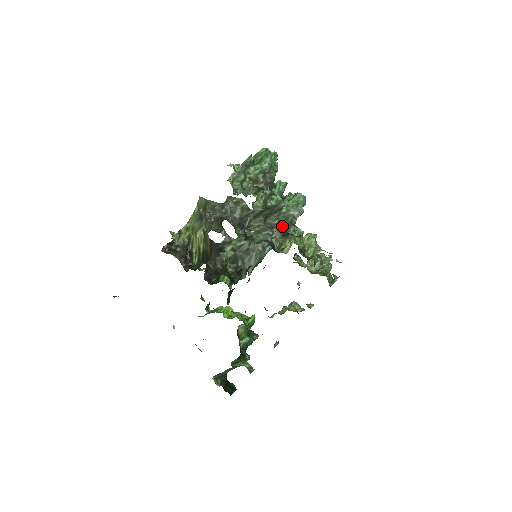
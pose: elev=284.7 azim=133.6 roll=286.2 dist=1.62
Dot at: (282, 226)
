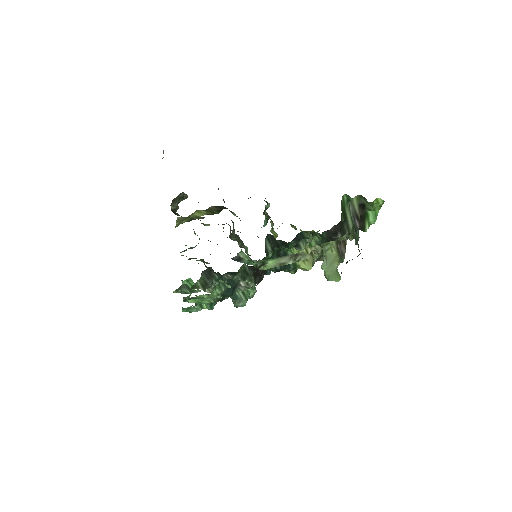
Dot at: occluded
